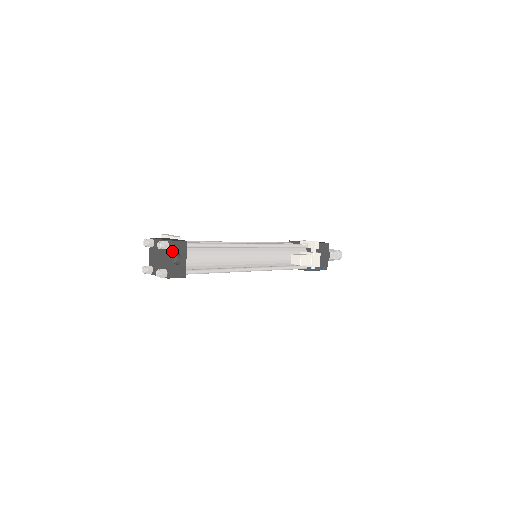
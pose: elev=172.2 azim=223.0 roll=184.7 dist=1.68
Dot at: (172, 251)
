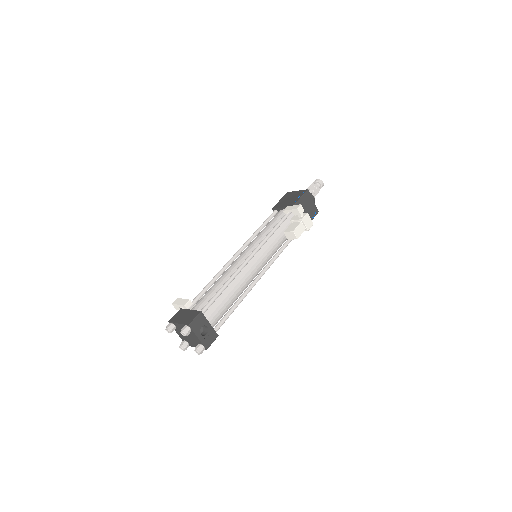
Dot at: (196, 330)
